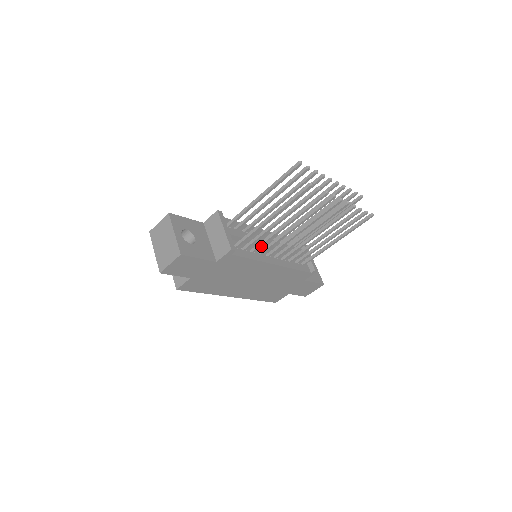
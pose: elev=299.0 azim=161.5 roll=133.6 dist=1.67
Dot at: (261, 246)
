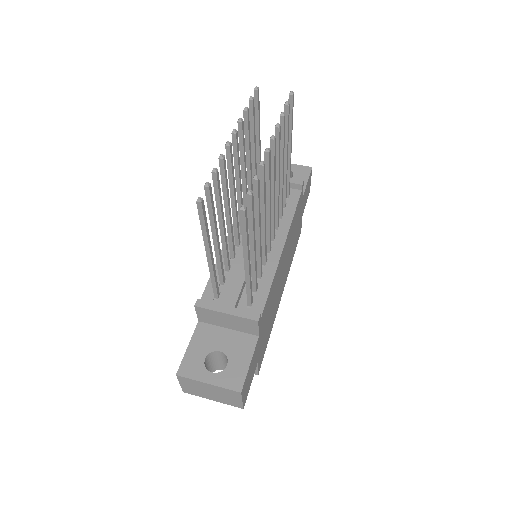
Dot at: (261, 266)
